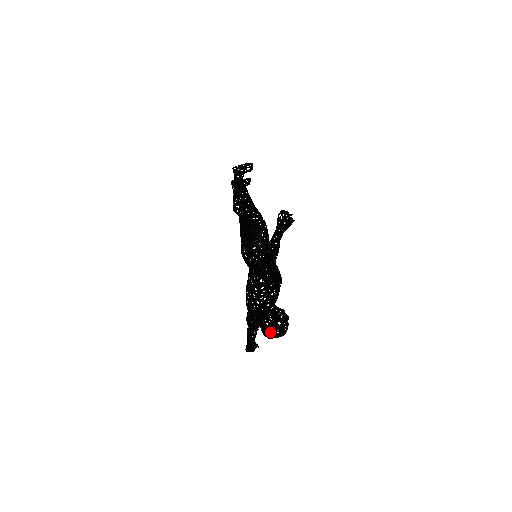
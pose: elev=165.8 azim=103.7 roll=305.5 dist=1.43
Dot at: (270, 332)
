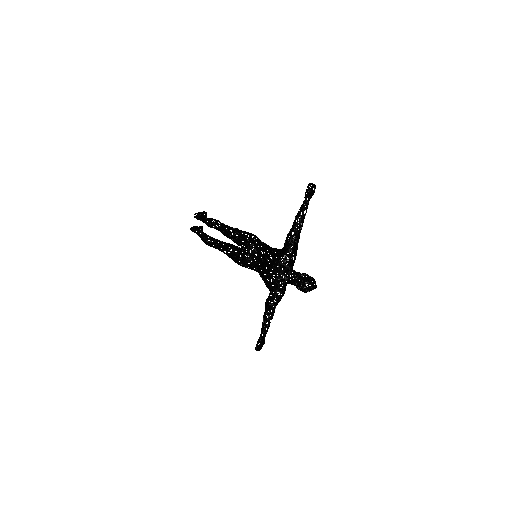
Dot at: (309, 284)
